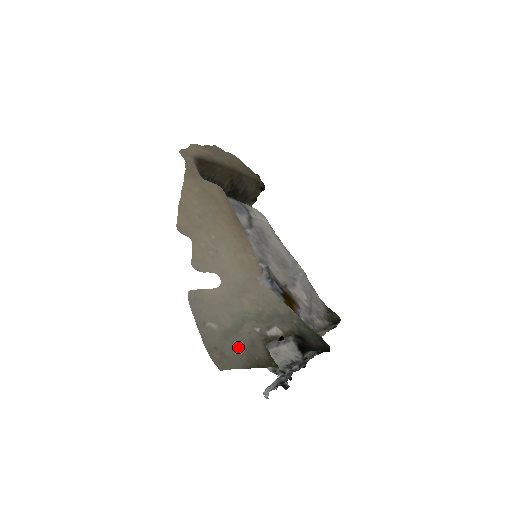
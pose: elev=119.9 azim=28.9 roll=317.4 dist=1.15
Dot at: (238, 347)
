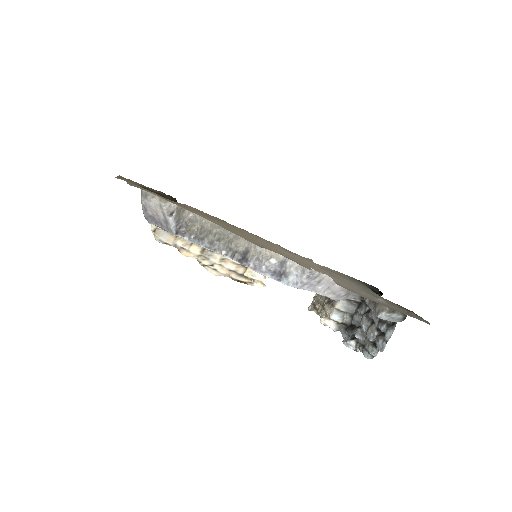
Dot at: occluded
